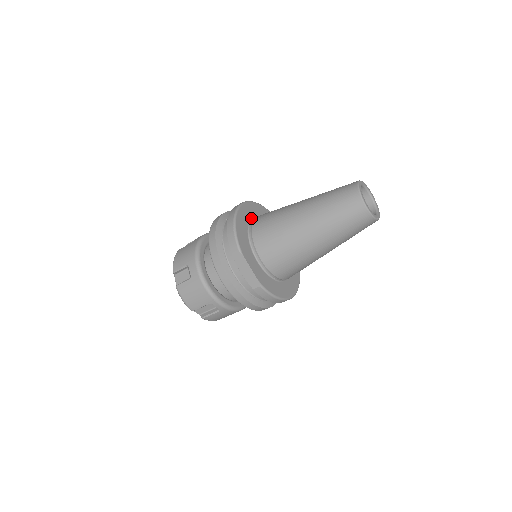
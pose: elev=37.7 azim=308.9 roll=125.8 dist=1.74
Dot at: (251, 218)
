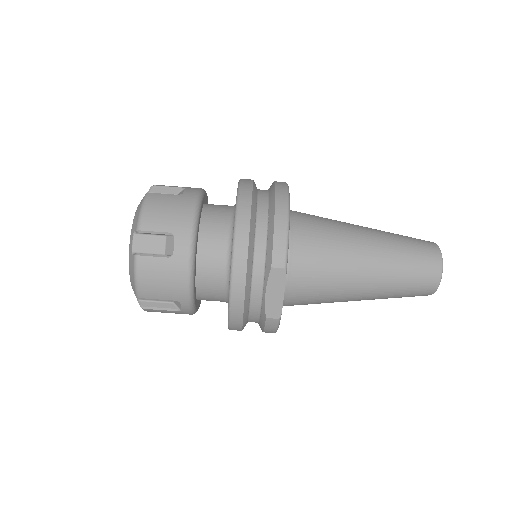
Dot at: occluded
